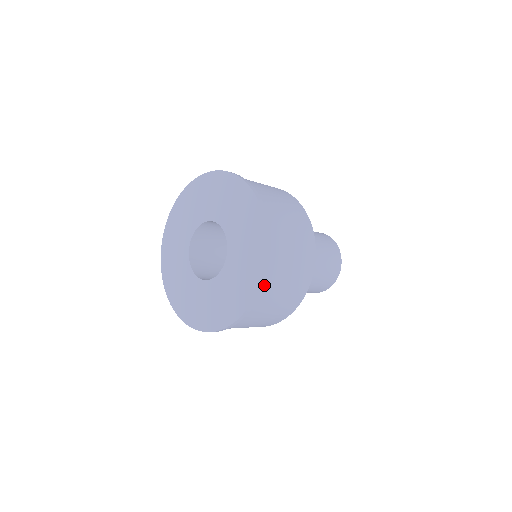
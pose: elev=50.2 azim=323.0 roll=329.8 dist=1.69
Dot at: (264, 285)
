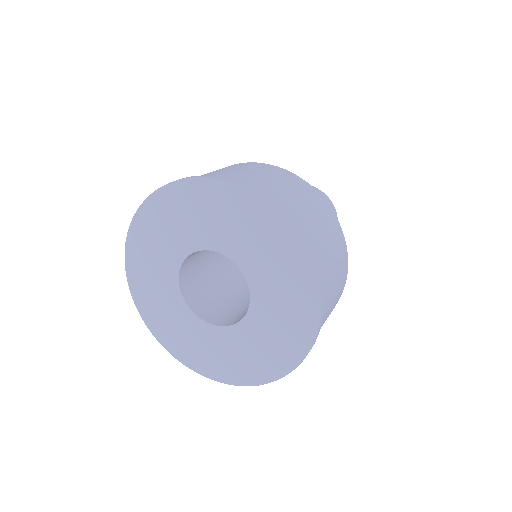
Dot at: occluded
